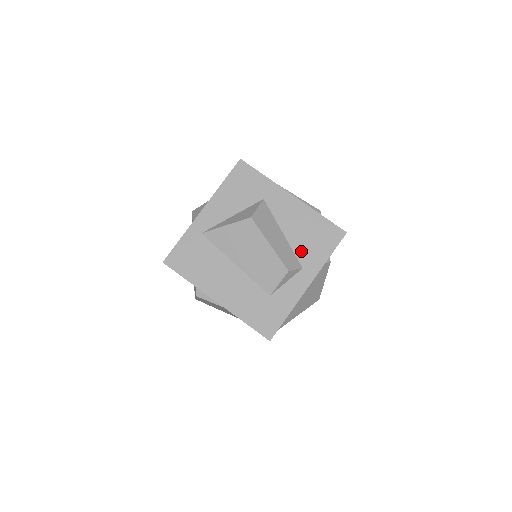
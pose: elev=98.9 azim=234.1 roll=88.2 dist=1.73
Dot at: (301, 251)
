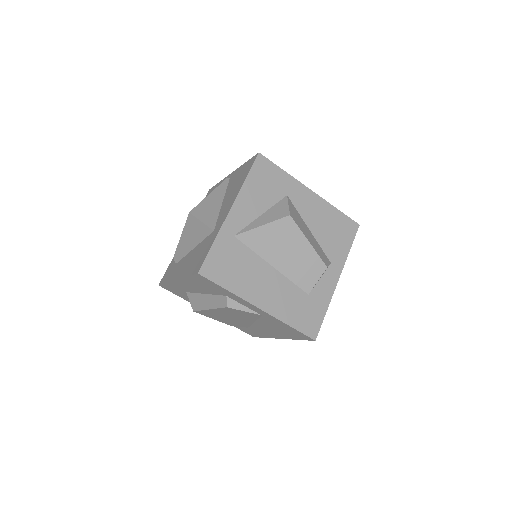
Dot at: (327, 246)
